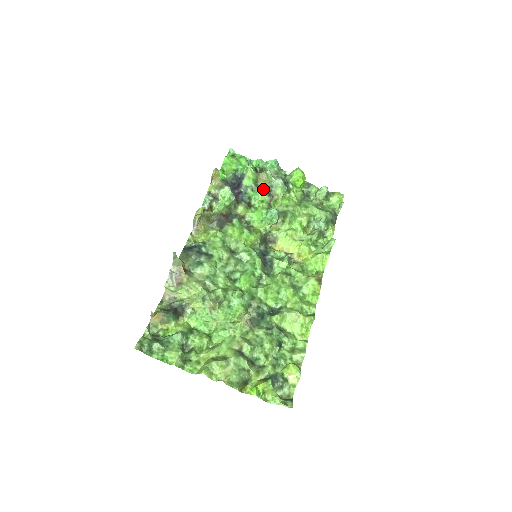
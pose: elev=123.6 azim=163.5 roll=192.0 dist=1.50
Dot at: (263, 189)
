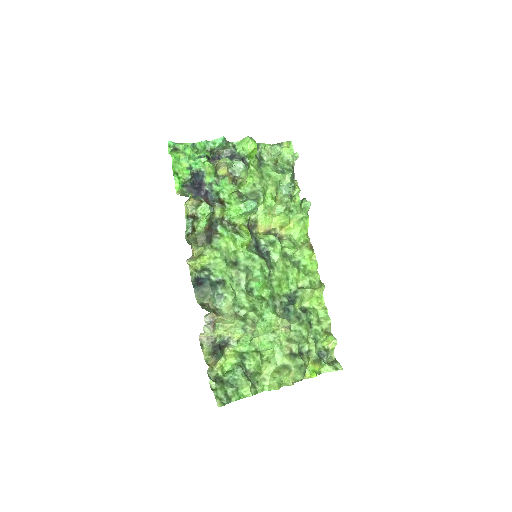
Dot at: (229, 181)
